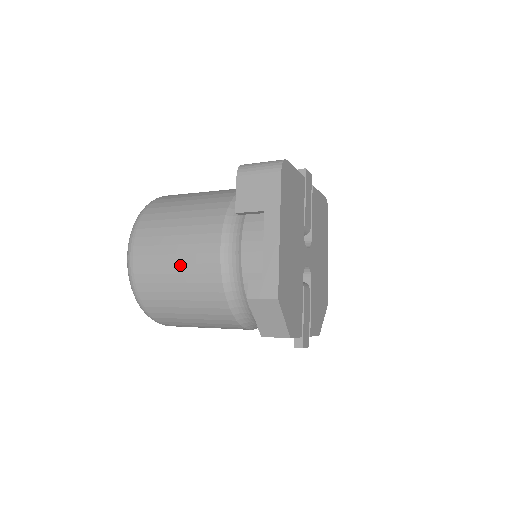
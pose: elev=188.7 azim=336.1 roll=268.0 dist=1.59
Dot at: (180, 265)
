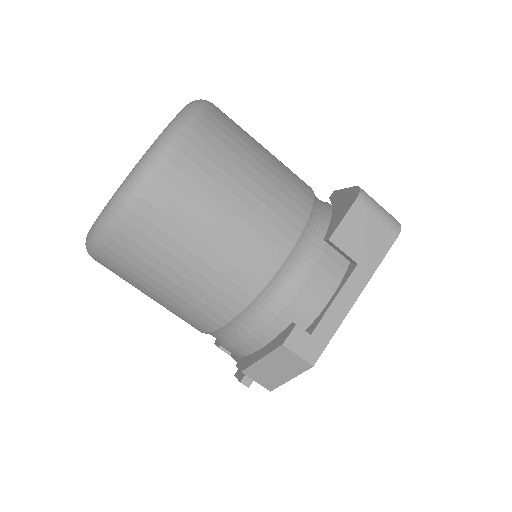
Dot at: (221, 241)
